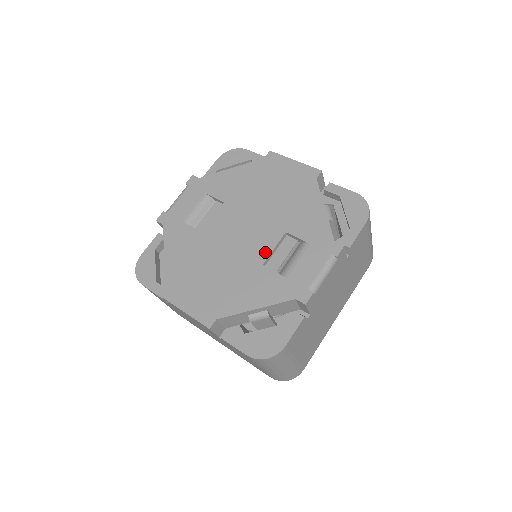
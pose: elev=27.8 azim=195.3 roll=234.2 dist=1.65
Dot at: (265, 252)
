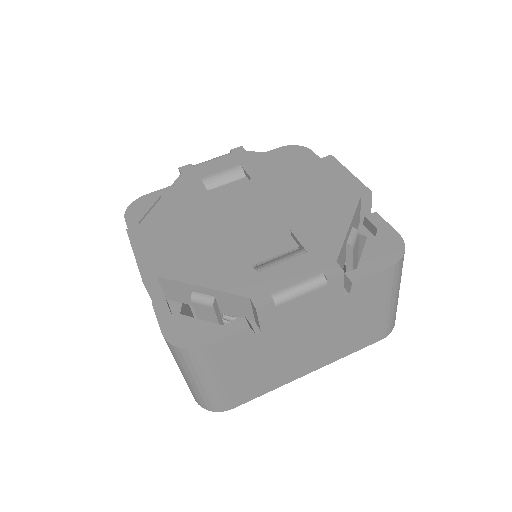
Dot at: (255, 238)
